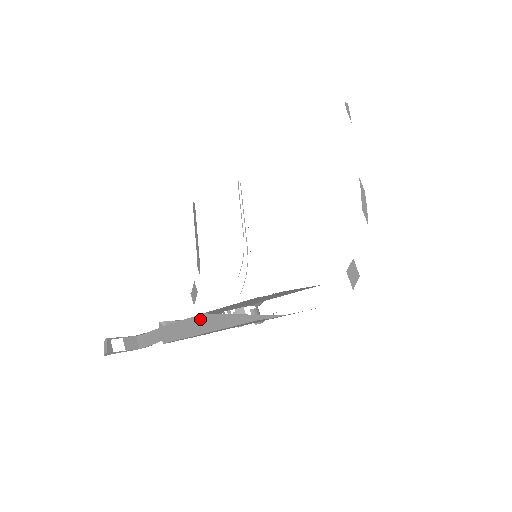
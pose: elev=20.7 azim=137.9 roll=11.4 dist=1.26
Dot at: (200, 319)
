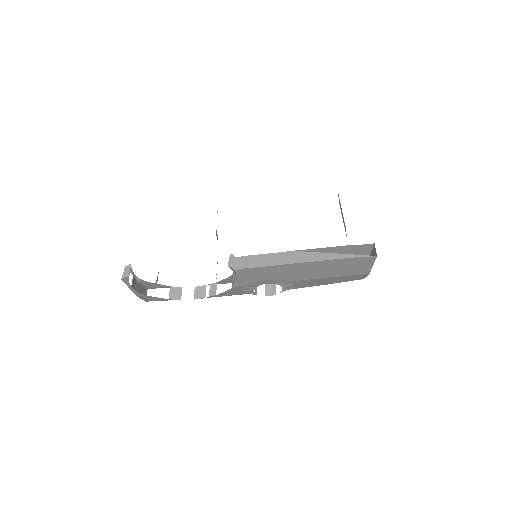
Dot at: (289, 254)
